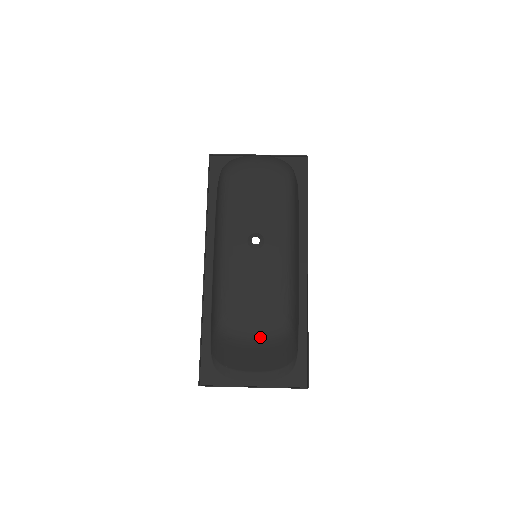
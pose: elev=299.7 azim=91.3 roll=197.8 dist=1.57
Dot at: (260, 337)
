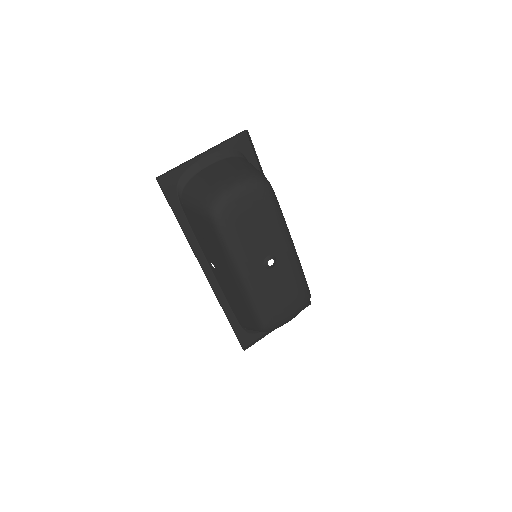
Dot at: (295, 316)
